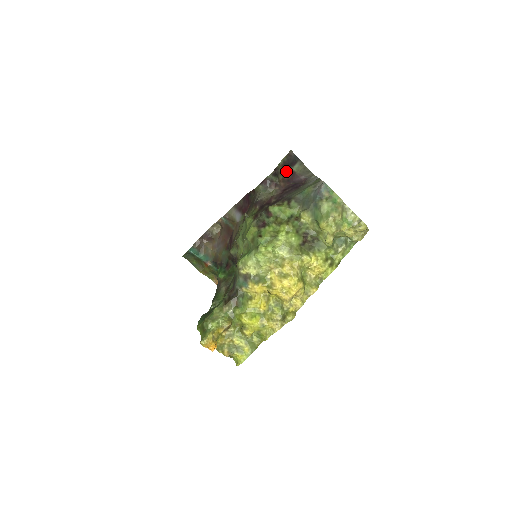
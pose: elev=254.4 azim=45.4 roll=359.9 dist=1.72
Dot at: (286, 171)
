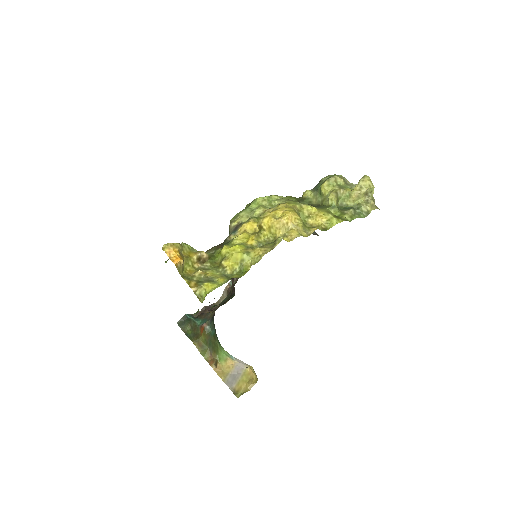
Dot at: occluded
